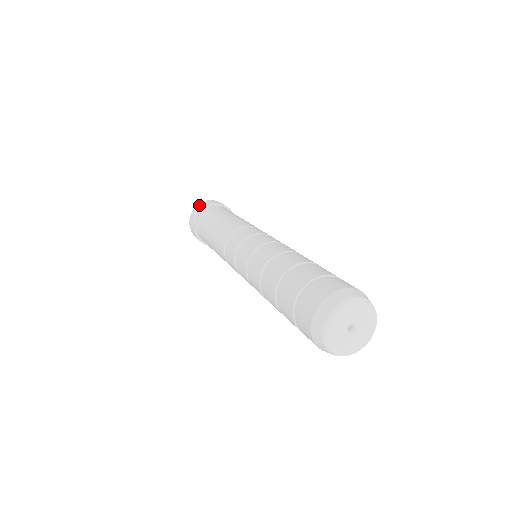
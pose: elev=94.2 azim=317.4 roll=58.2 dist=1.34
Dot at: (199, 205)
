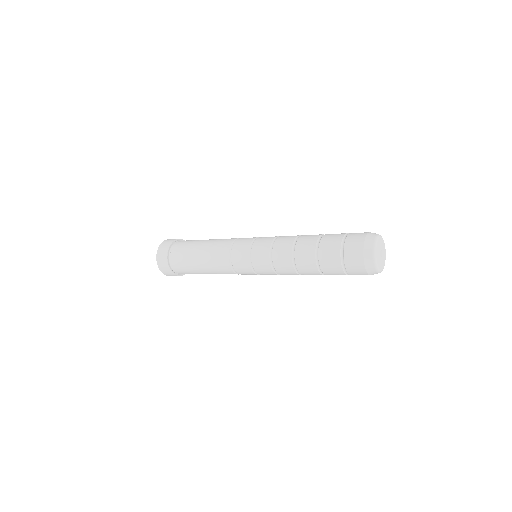
Dot at: (162, 244)
